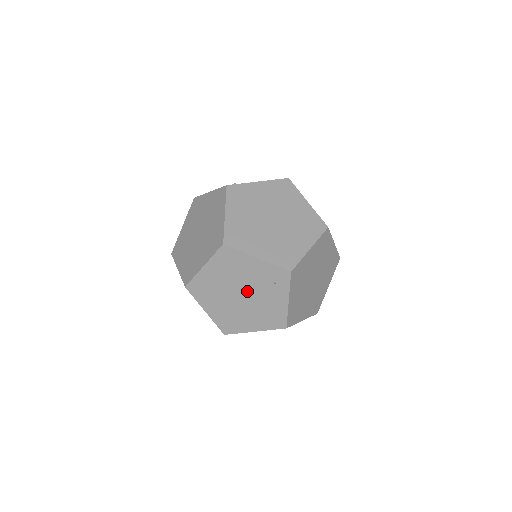
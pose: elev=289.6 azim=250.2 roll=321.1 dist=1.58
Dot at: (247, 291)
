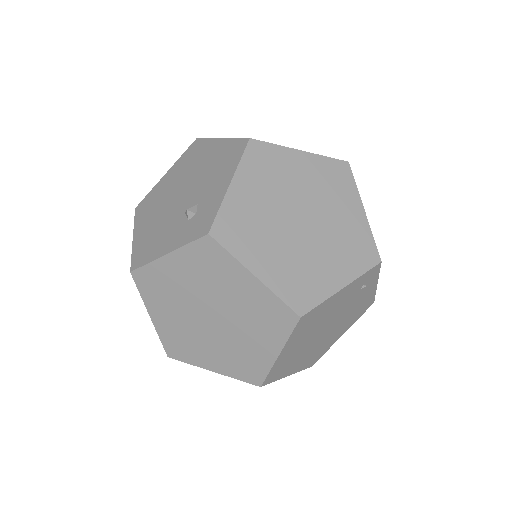
Dot at: (333, 320)
